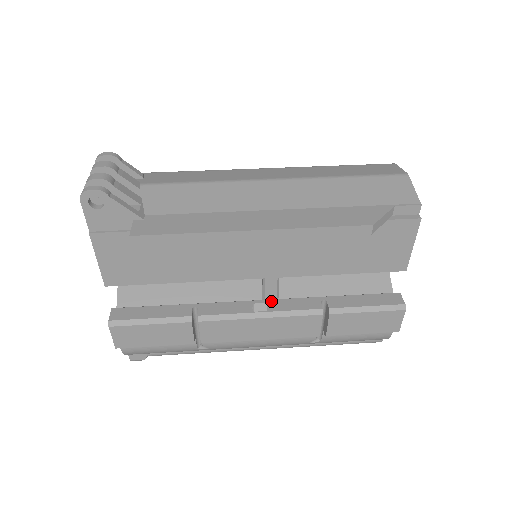
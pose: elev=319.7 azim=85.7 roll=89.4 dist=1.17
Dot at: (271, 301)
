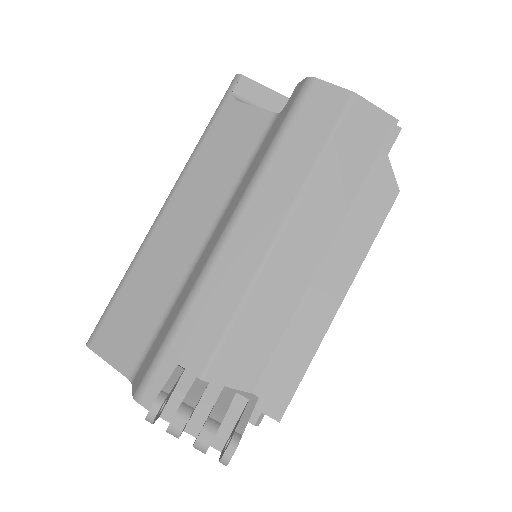
Dot at: occluded
